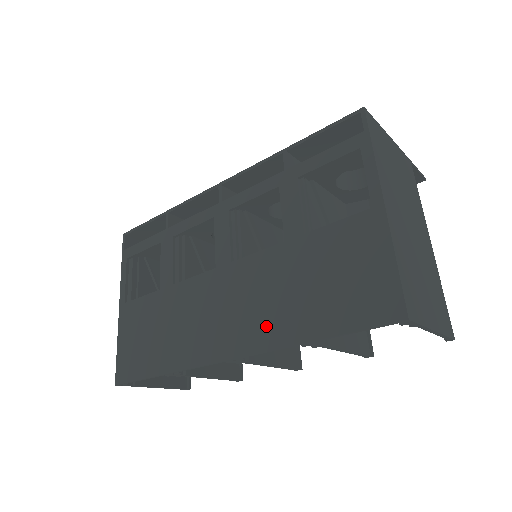
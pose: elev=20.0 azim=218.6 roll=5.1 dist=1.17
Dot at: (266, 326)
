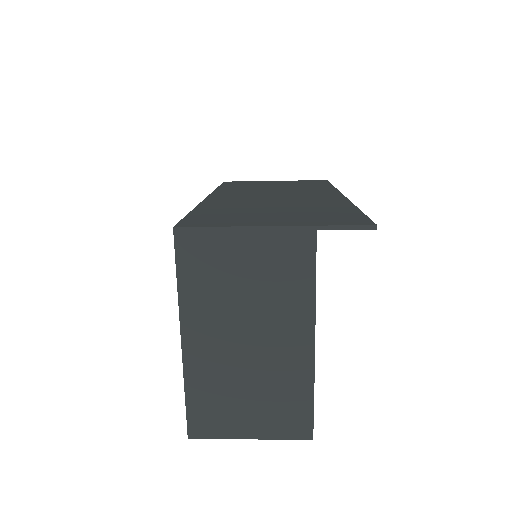
Dot at: occluded
